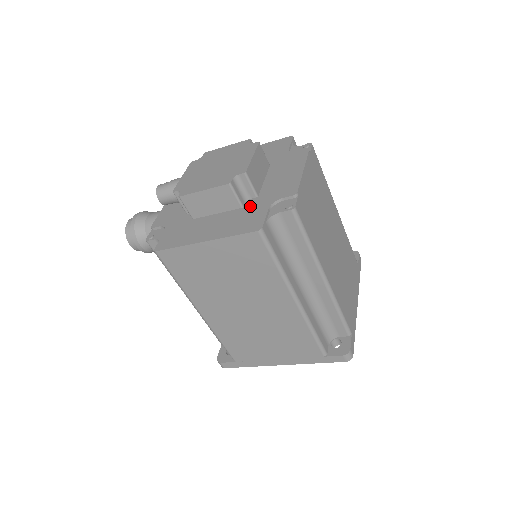
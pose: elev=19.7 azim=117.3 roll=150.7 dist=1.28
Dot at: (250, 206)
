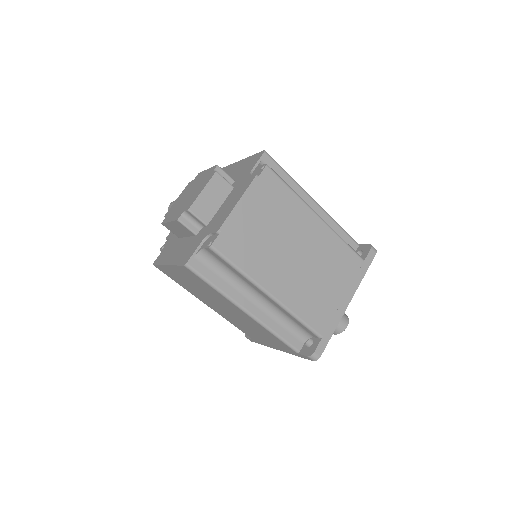
Dot at: (198, 236)
